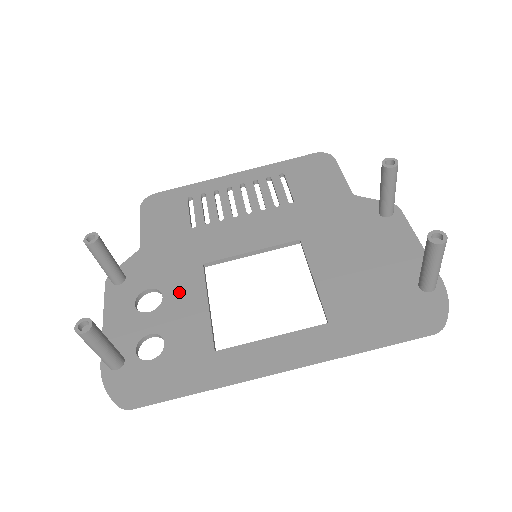
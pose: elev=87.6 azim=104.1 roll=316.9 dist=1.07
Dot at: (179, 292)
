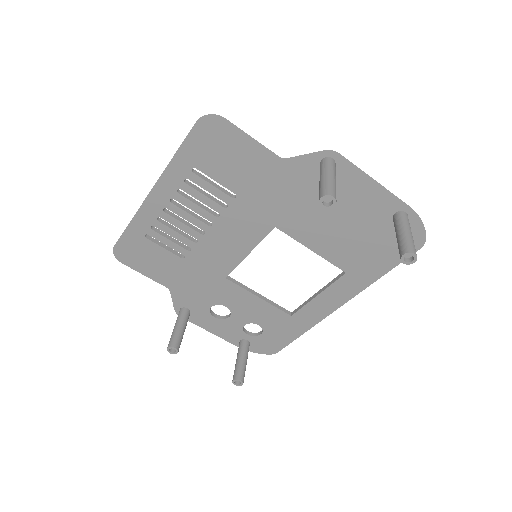
Dot at: (233, 300)
